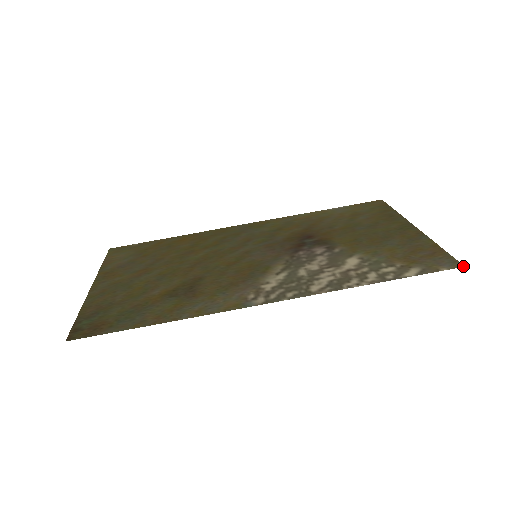
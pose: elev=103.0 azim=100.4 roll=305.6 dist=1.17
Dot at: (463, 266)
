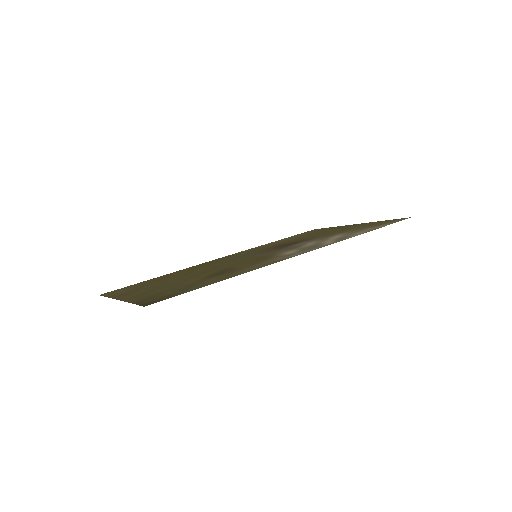
Dot at: occluded
